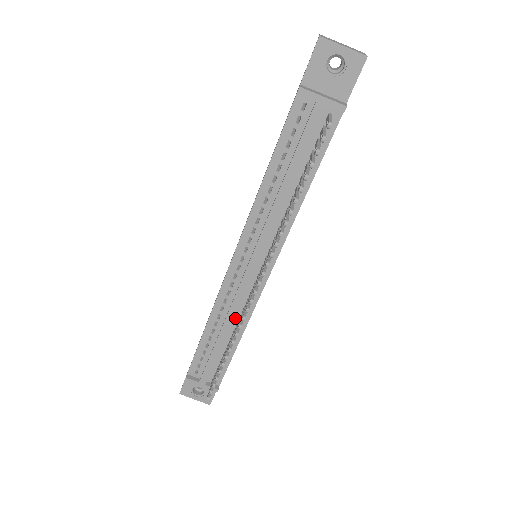
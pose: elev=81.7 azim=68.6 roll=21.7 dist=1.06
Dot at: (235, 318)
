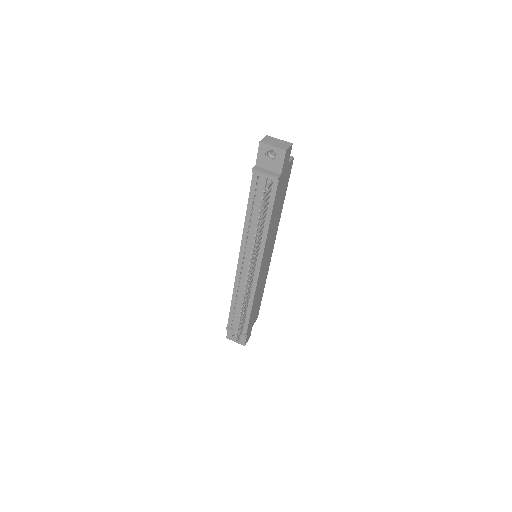
Dot at: occluded
